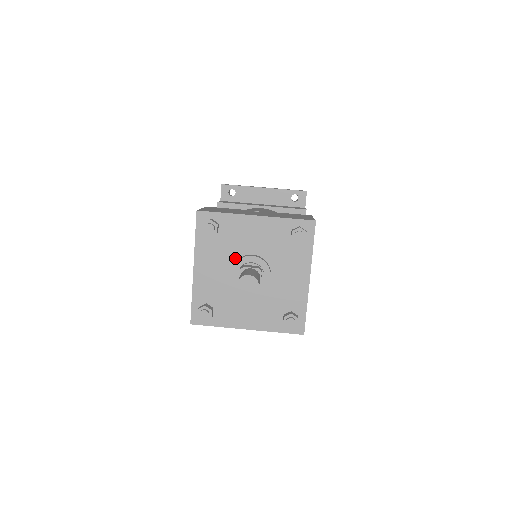
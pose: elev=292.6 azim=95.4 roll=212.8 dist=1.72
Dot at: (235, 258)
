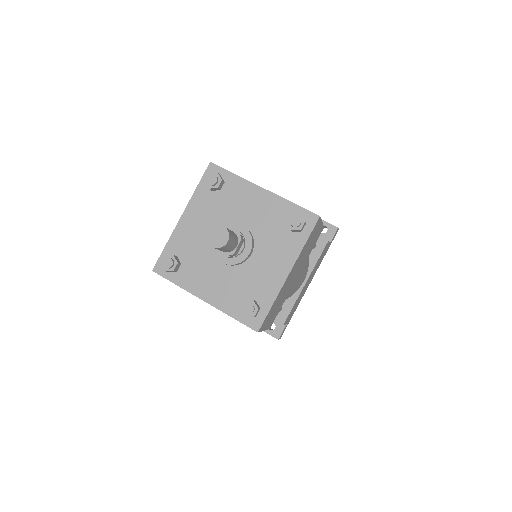
Dot at: (225, 222)
